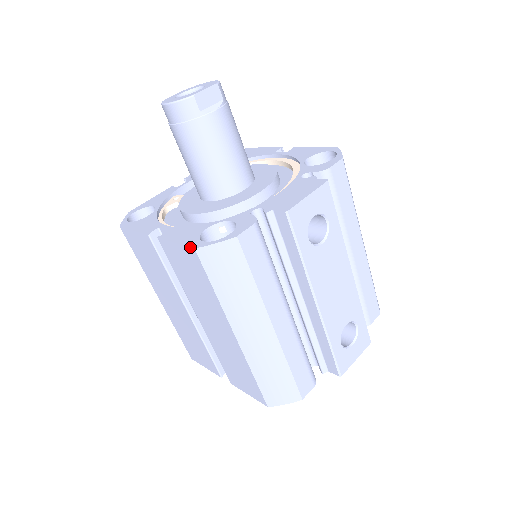
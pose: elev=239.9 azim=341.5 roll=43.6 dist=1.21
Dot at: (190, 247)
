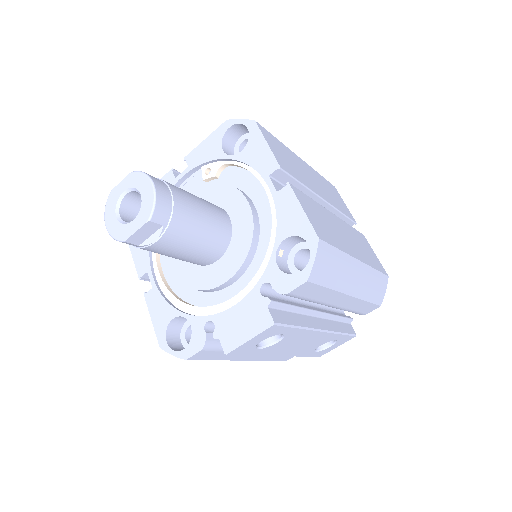
Dot at: (158, 342)
